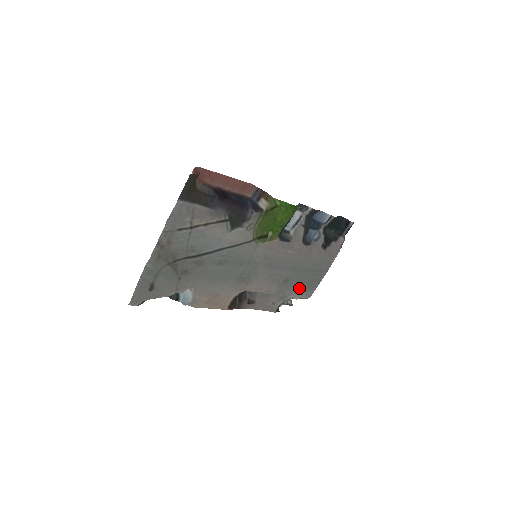
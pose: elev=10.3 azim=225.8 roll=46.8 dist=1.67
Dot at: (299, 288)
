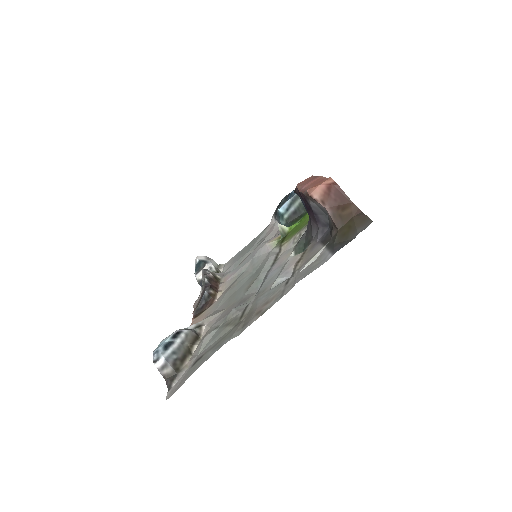
Dot at: (234, 262)
